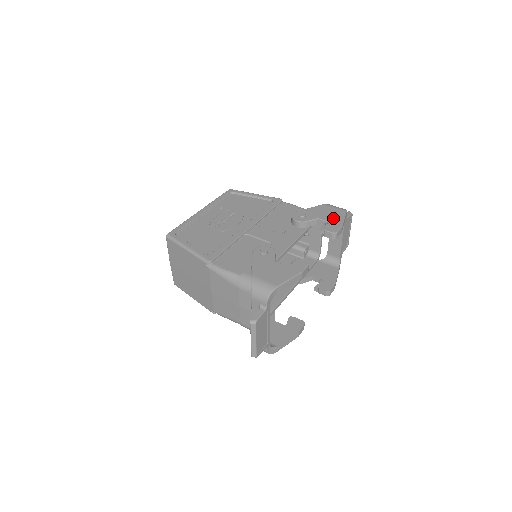
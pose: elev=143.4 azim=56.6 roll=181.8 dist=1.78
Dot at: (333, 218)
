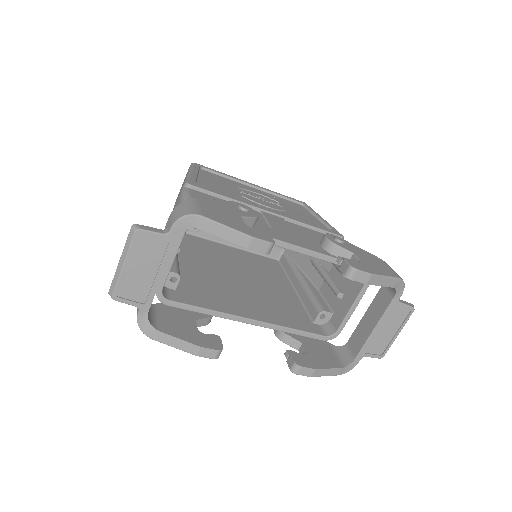
Dot at: (373, 265)
